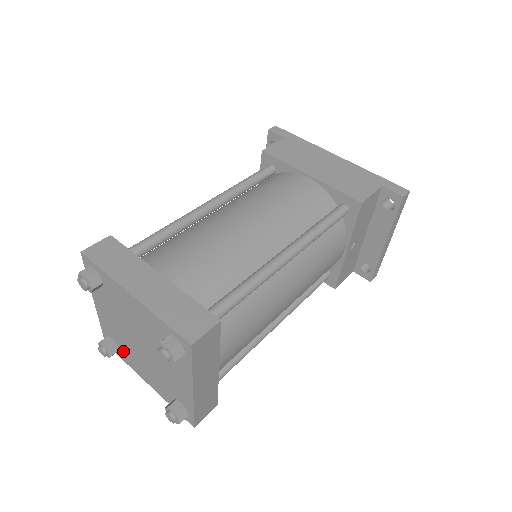
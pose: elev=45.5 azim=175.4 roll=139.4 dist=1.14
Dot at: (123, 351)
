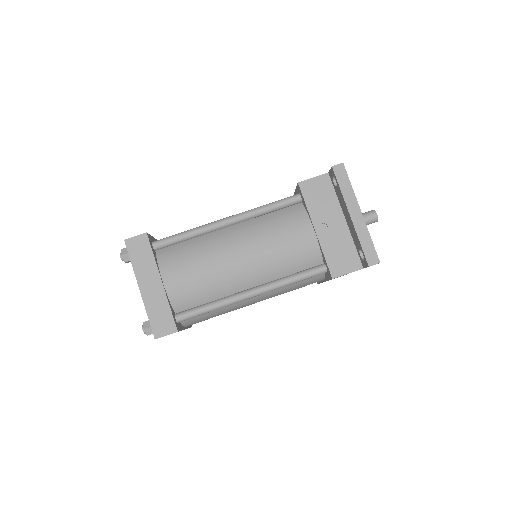
Dot at: occluded
